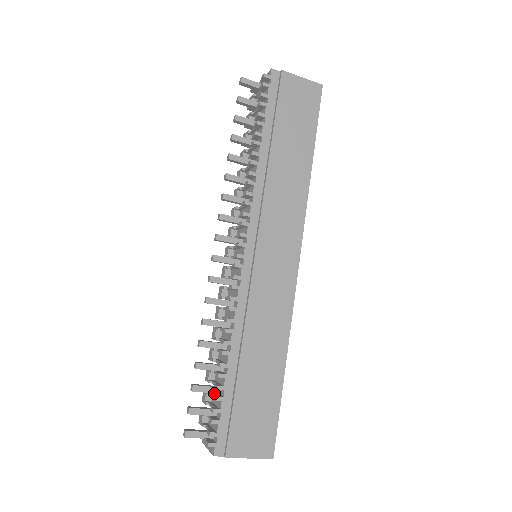
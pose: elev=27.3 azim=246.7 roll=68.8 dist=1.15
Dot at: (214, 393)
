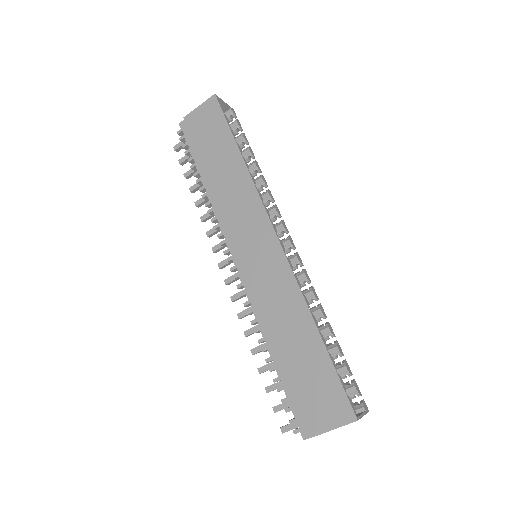
Dot at: occluded
